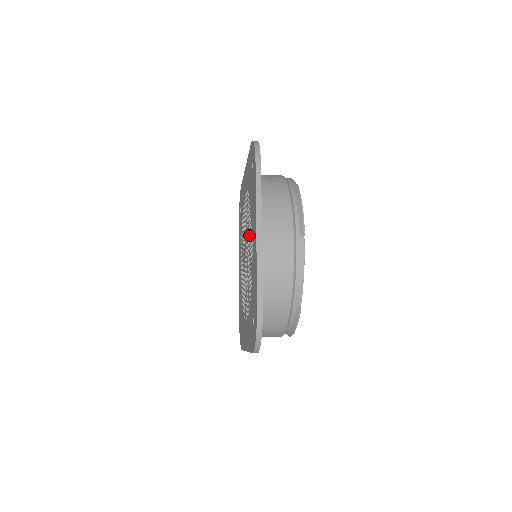
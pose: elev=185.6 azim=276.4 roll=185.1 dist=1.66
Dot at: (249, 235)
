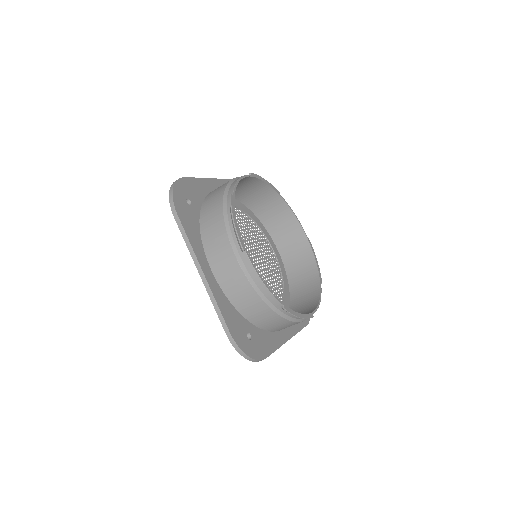
Dot at: (238, 226)
